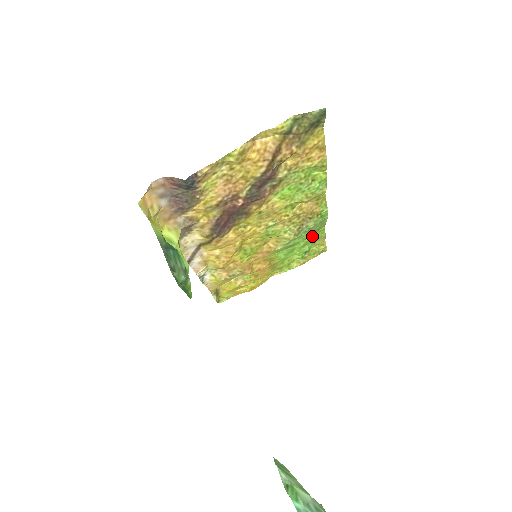
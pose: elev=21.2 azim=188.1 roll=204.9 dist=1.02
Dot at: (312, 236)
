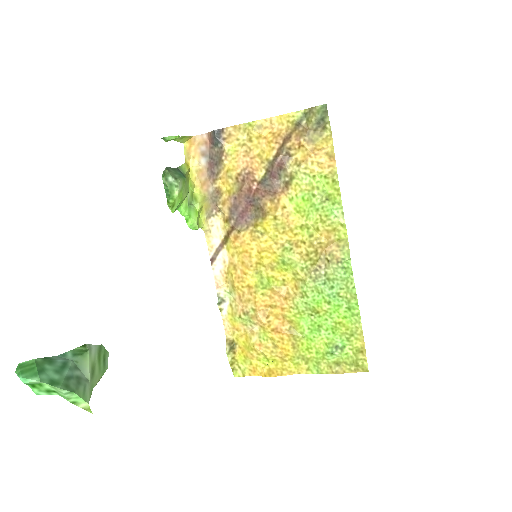
Dot at: (342, 316)
